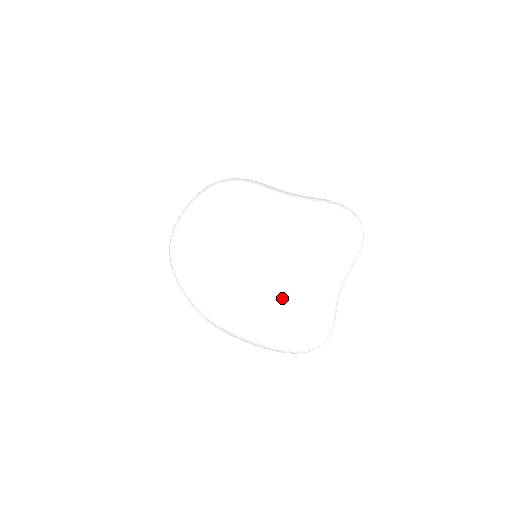
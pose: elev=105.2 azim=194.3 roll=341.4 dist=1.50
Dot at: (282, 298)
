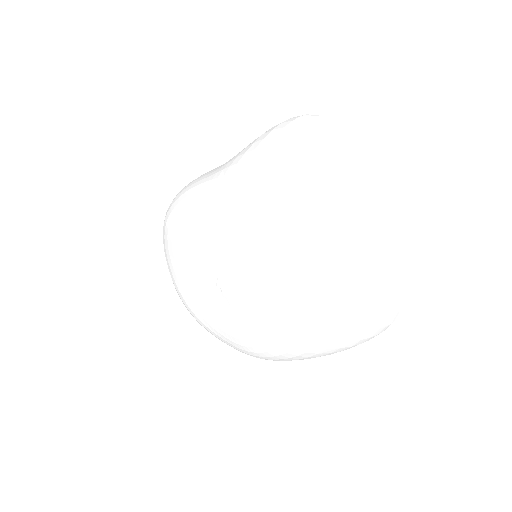
Dot at: (287, 300)
